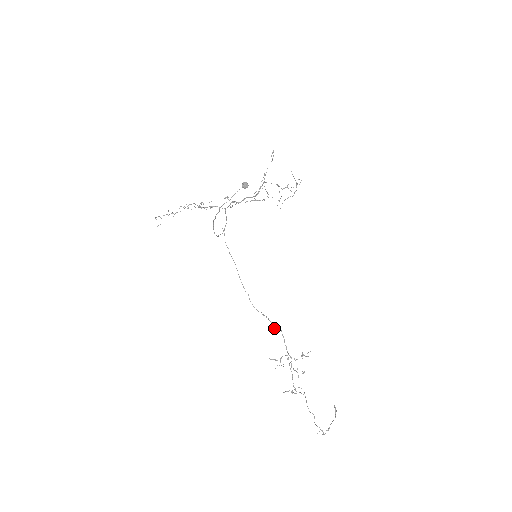
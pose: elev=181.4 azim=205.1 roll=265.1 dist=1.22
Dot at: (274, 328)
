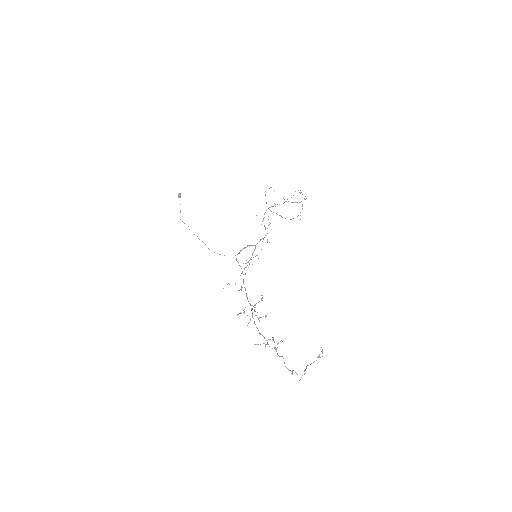
Dot at: (241, 289)
